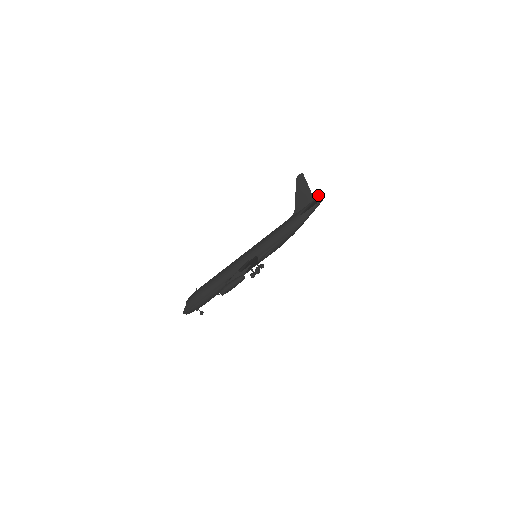
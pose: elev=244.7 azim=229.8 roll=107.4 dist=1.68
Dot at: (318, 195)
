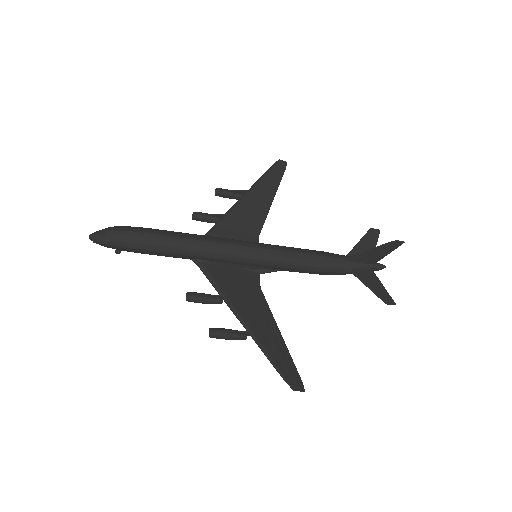
Dot at: (372, 228)
